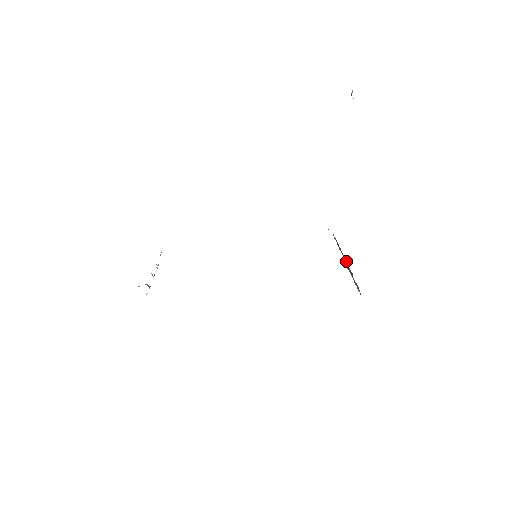
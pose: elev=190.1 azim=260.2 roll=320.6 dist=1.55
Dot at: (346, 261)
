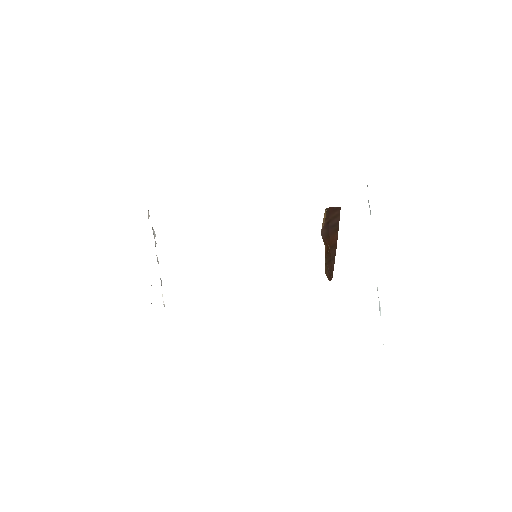
Dot at: occluded
